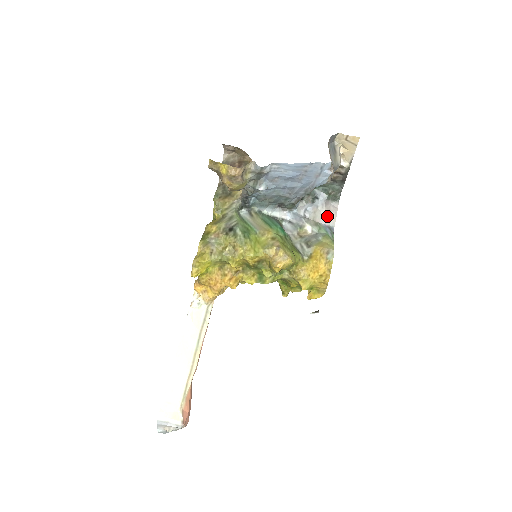
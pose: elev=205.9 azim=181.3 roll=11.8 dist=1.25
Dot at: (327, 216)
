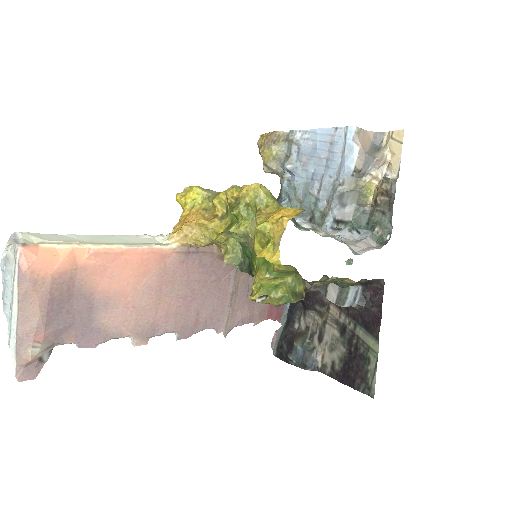
Dot at: (359, 246)
